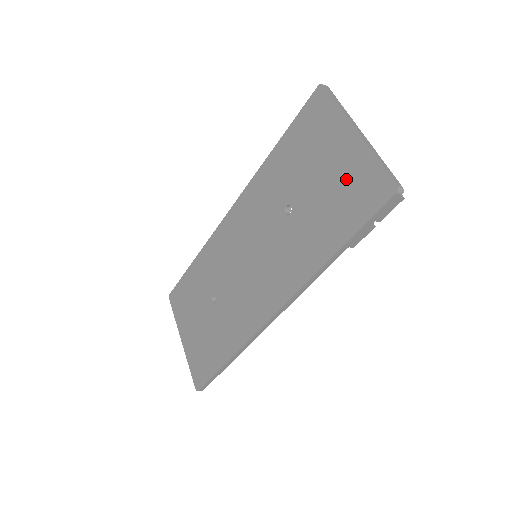
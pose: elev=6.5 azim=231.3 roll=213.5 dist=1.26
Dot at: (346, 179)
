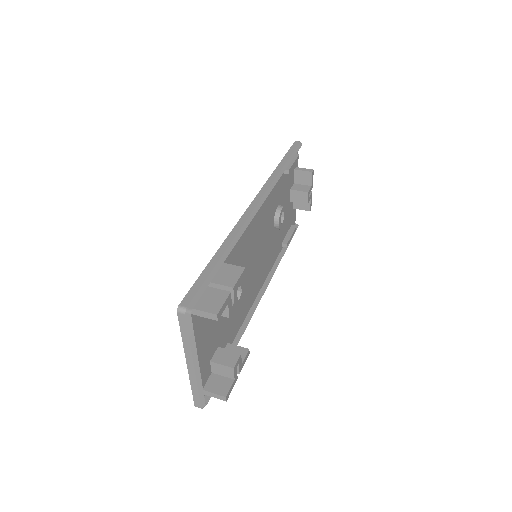
Dot at: occluded
